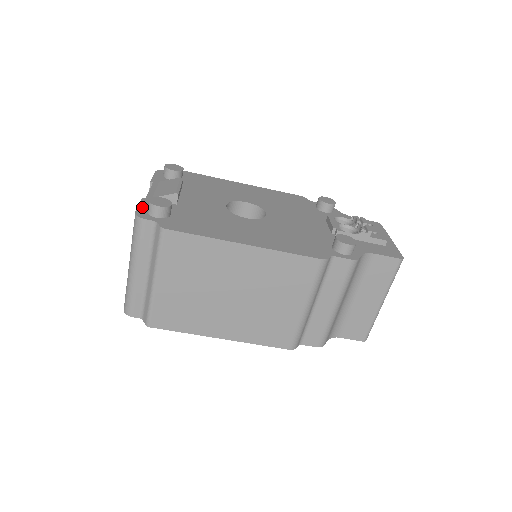
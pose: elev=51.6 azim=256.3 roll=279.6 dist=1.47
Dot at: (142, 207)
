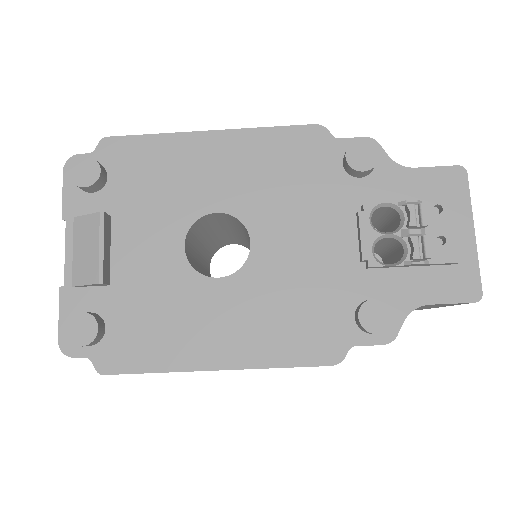
Dot at: (64, 322)
